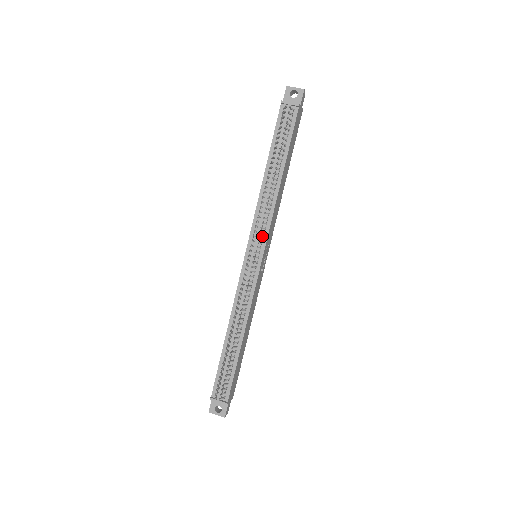
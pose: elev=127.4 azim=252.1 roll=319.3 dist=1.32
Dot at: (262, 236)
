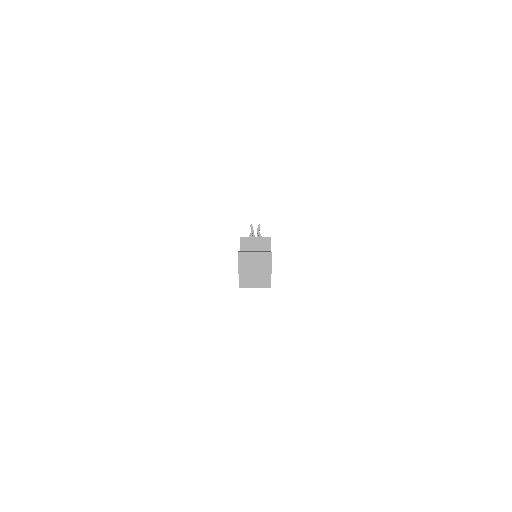
Dot at: occluded
